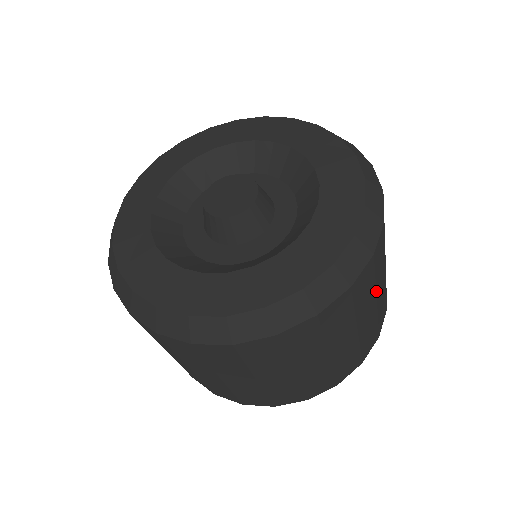
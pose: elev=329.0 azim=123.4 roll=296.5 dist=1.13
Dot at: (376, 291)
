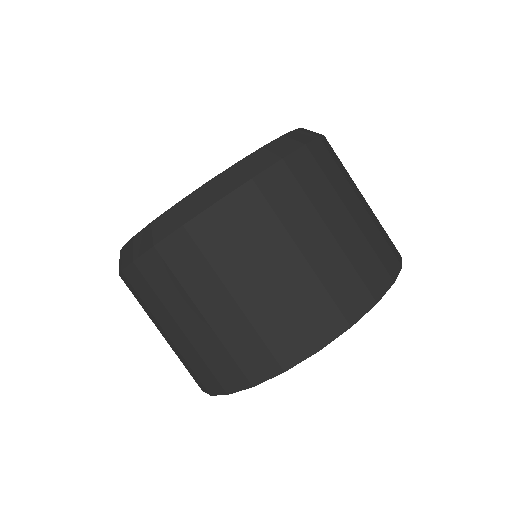
Dot at: (258, 260)
